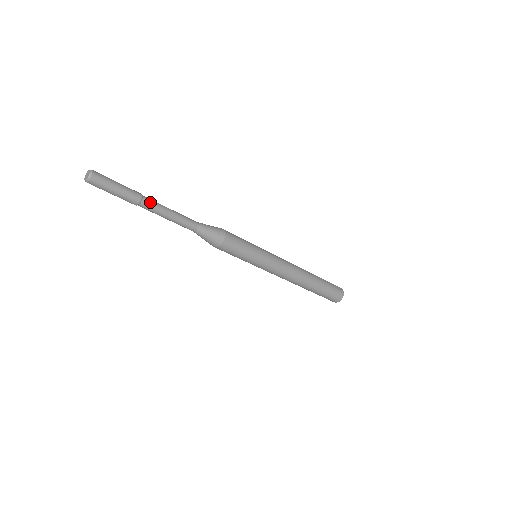
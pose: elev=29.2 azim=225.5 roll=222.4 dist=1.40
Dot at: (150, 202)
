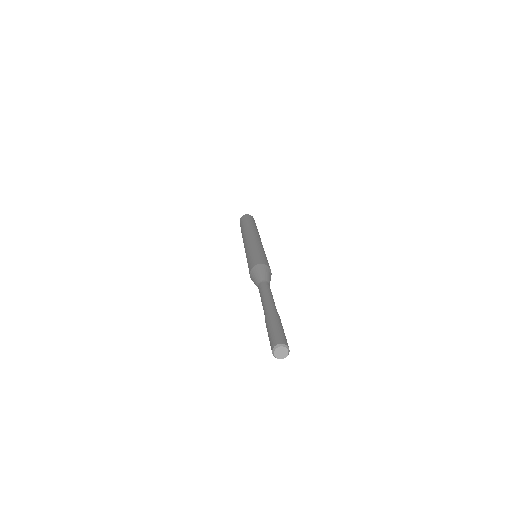
Dot at: (277, 312)
